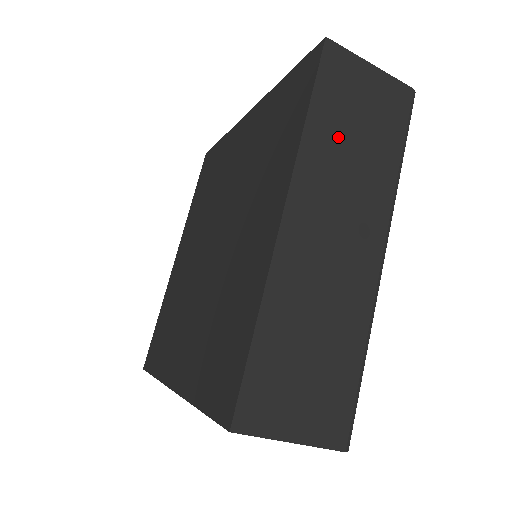
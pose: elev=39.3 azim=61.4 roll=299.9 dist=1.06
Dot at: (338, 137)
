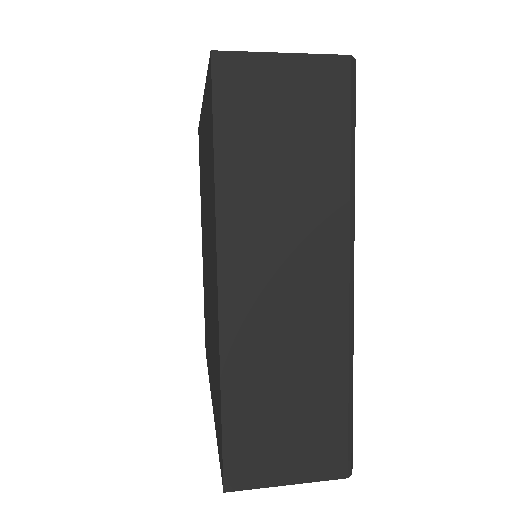
Dot at: occluded
